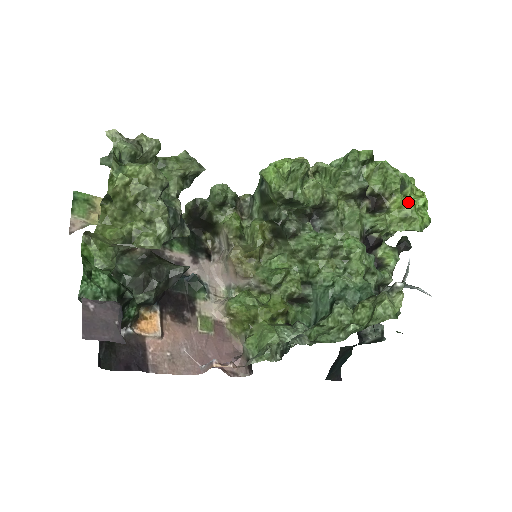
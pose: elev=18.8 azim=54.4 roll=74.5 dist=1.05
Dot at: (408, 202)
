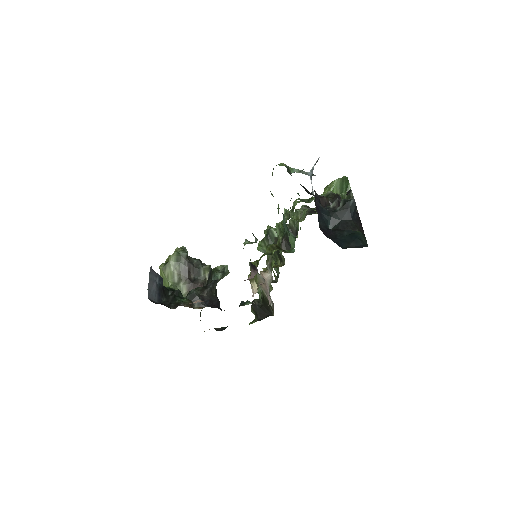
Dot at: (326, 187)
